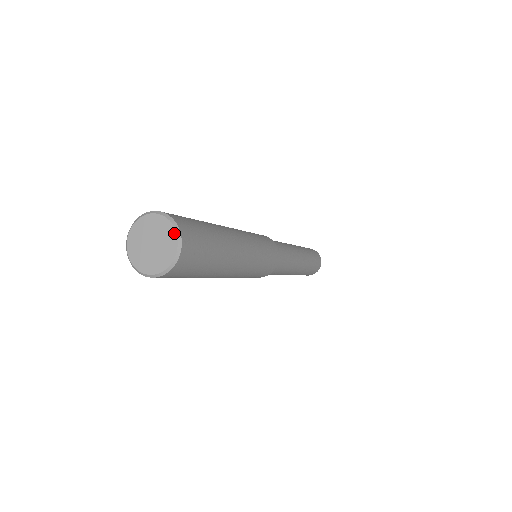
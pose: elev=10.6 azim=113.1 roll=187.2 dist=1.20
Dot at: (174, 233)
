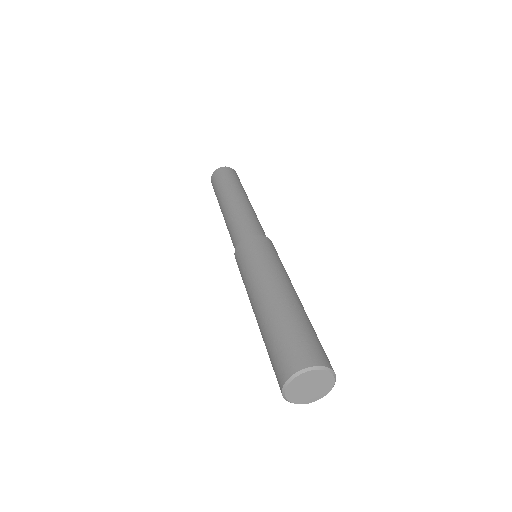
Dot at: (332, 385)
